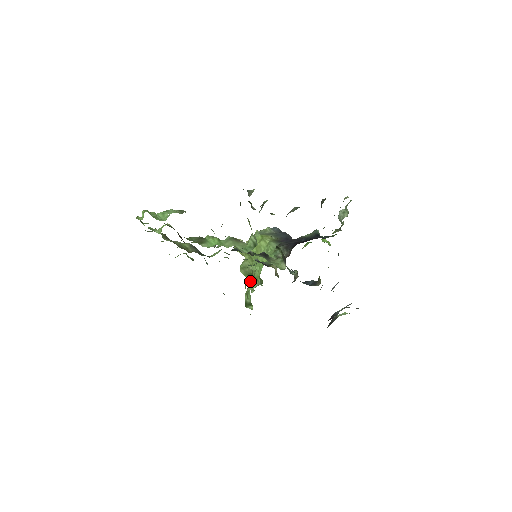
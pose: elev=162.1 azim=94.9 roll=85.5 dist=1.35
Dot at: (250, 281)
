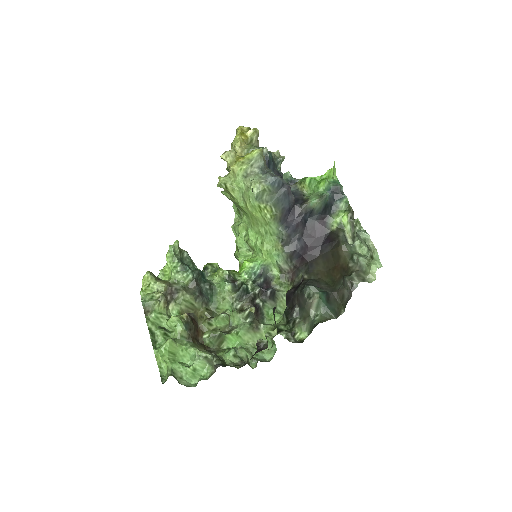
Dot at: (239, 232)
